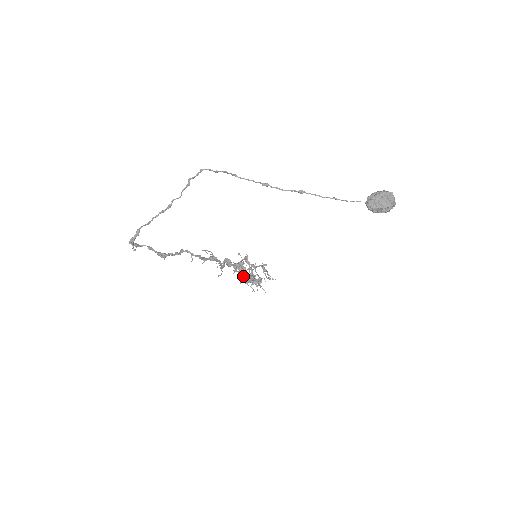
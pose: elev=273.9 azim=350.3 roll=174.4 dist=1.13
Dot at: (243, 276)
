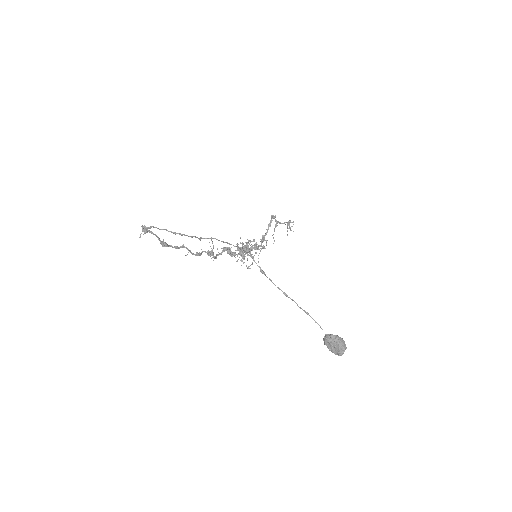
Dot at: occluded
